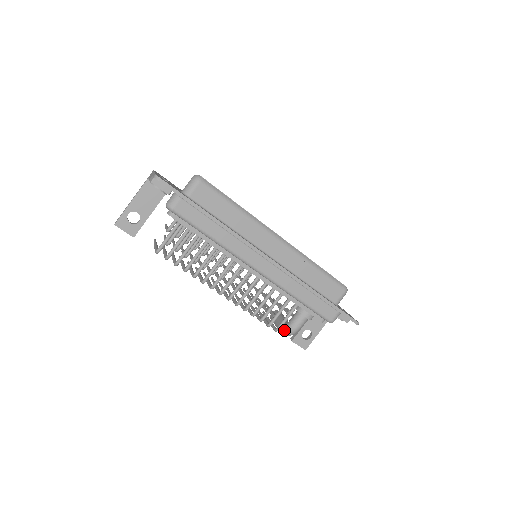
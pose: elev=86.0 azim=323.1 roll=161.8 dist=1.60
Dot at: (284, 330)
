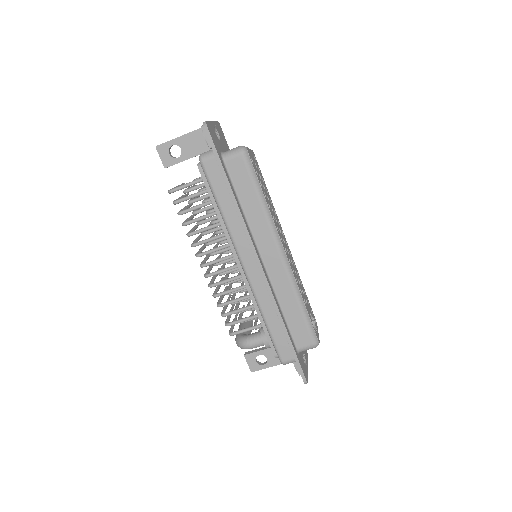
Dot at: (238, 339)
